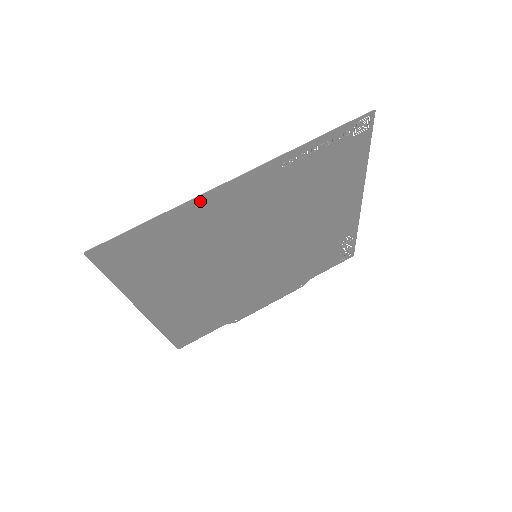
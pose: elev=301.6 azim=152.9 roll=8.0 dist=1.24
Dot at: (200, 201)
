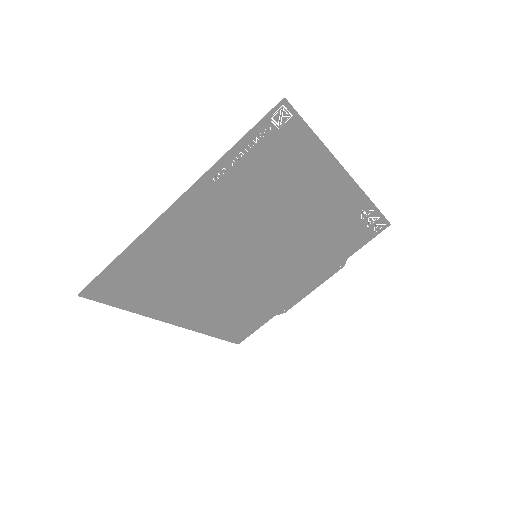
Dot at: (151, 232)
